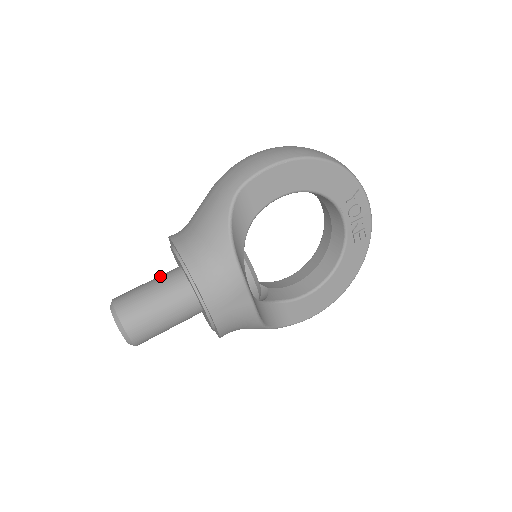
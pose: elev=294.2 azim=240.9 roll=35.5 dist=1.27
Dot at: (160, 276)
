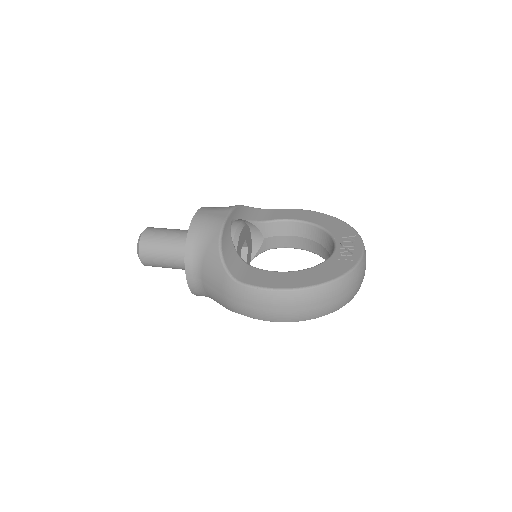
Dot at: occluded
